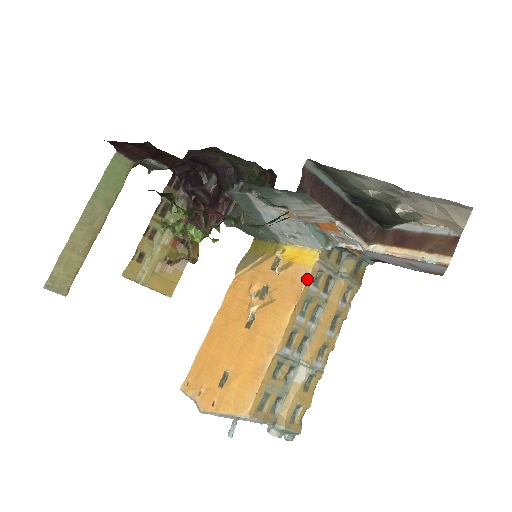
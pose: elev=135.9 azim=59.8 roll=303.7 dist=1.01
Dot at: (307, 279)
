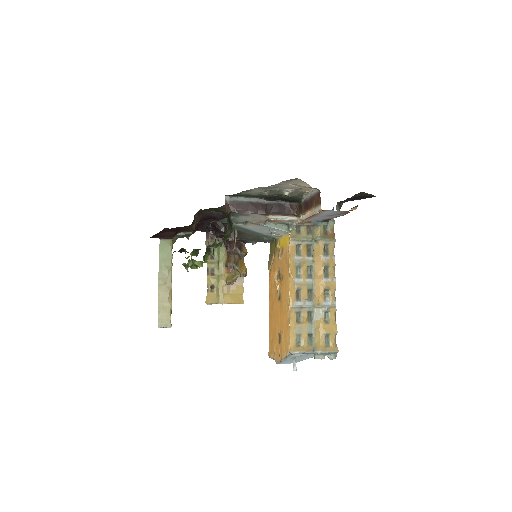
Dot at: (289, 254)
